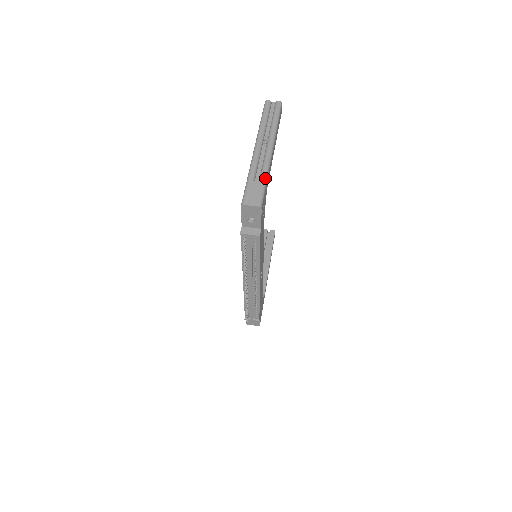
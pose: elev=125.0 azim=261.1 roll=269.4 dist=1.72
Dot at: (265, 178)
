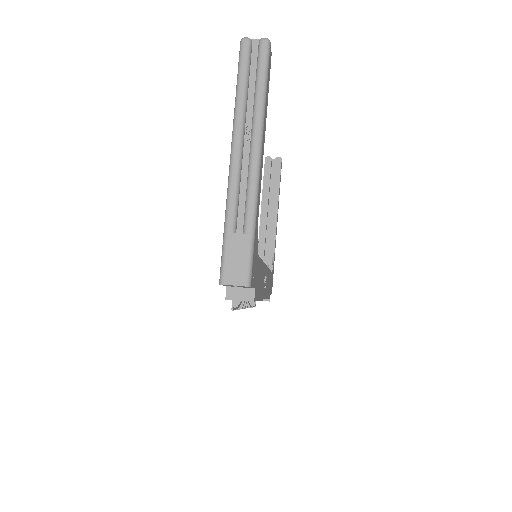
Dot at: (252, 226)
